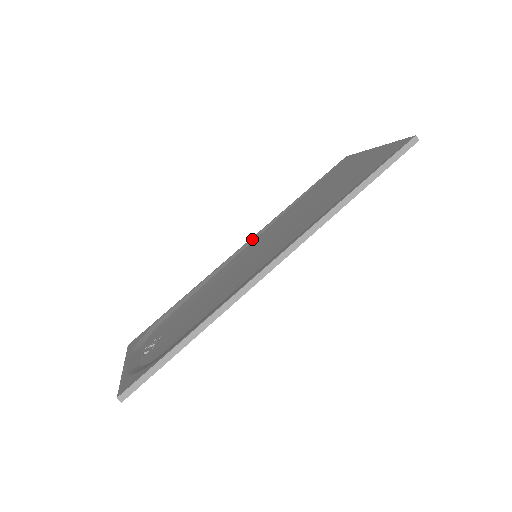
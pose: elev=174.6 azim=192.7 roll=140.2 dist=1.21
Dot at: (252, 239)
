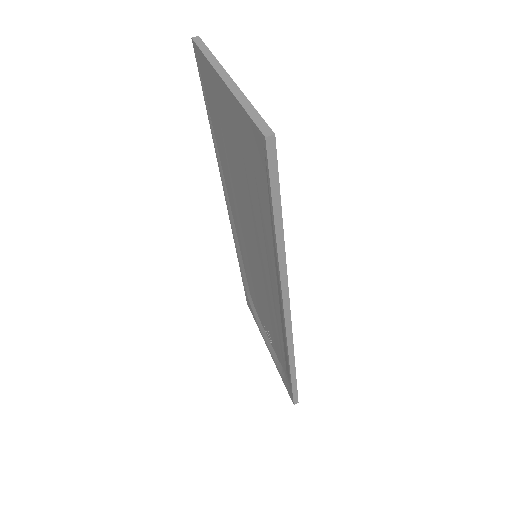
Dot at: (227, 201)
